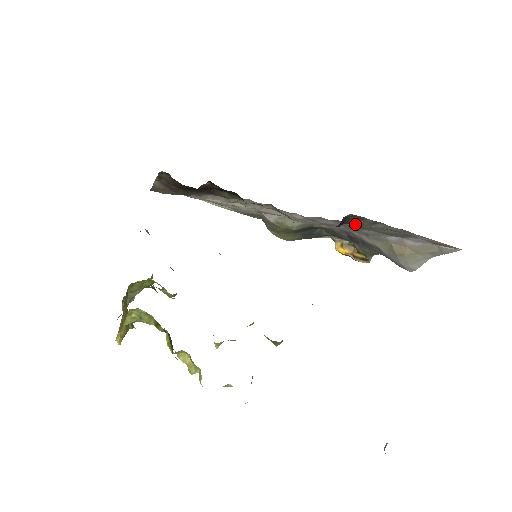
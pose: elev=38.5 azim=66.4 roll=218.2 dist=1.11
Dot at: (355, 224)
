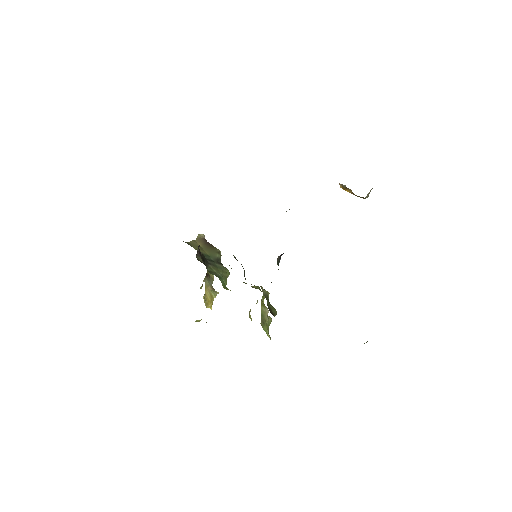
Dot at: occluded
